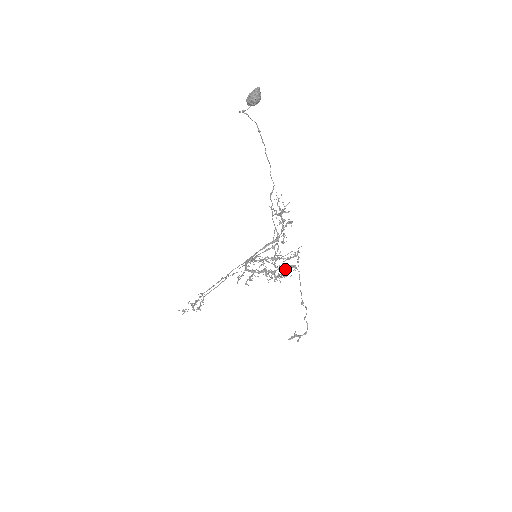
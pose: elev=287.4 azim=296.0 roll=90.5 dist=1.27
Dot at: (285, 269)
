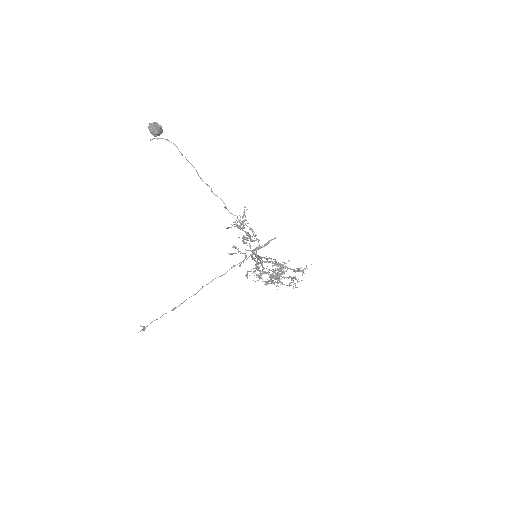
Dot at: (295, 279)
